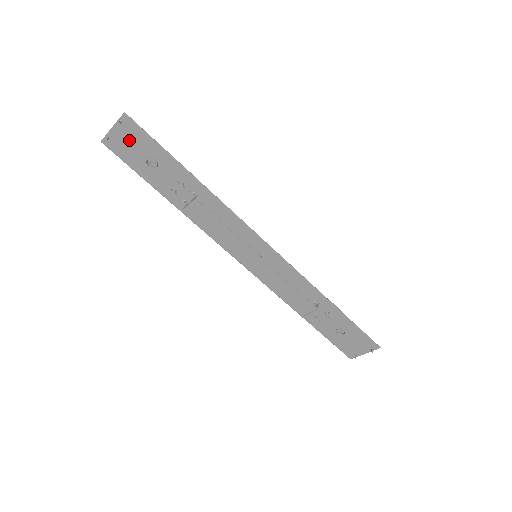
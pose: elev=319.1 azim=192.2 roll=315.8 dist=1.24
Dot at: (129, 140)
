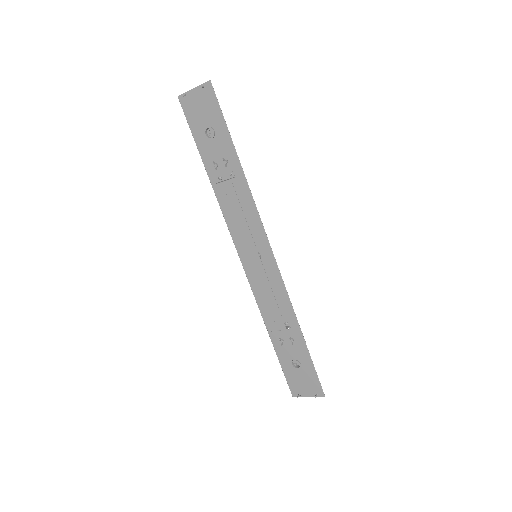
Dot at: (202, 105)
